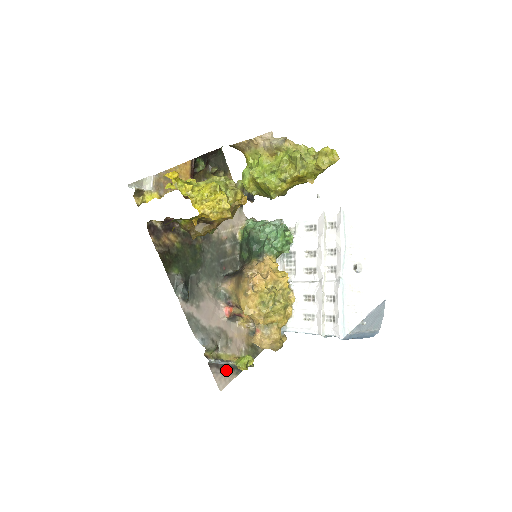
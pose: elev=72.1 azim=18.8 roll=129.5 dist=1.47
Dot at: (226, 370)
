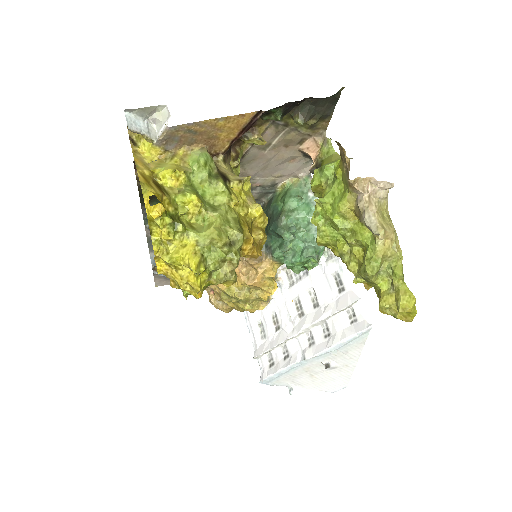
Dot at: occluded
